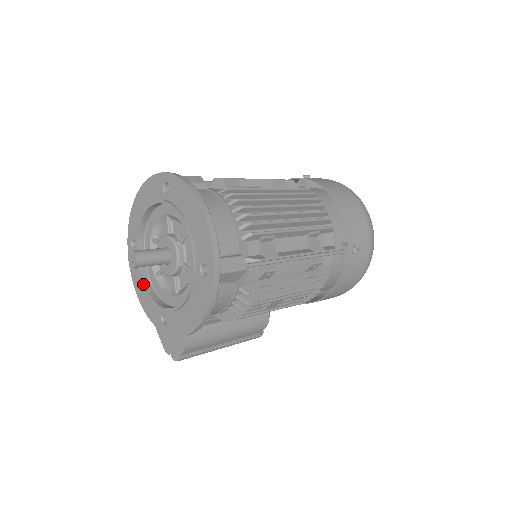
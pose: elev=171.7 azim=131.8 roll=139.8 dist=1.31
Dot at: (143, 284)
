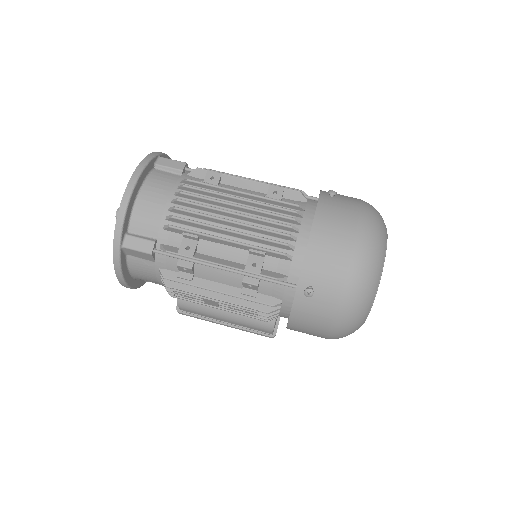
Dot at: occluded
